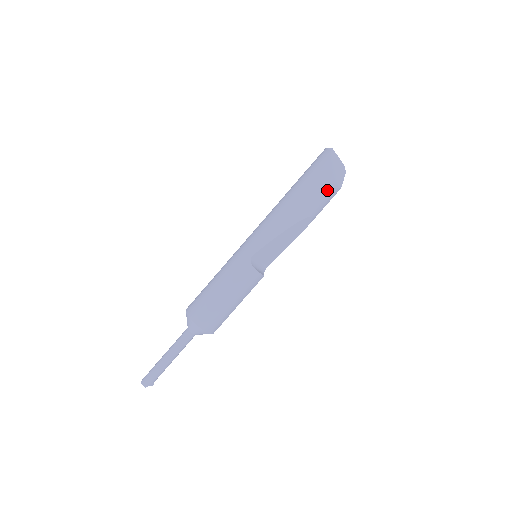
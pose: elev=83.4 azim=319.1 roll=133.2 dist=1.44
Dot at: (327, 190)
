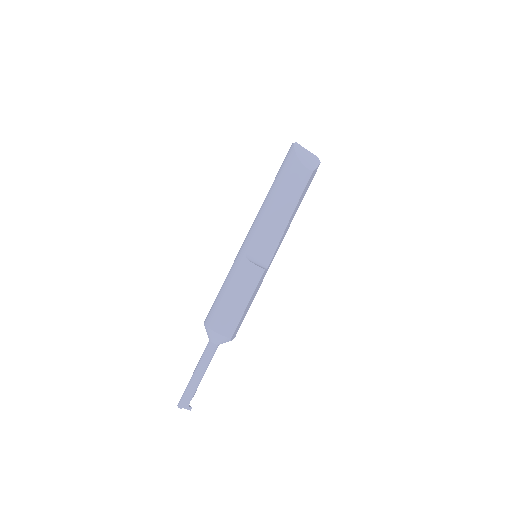
Dot at: (298, 174)
